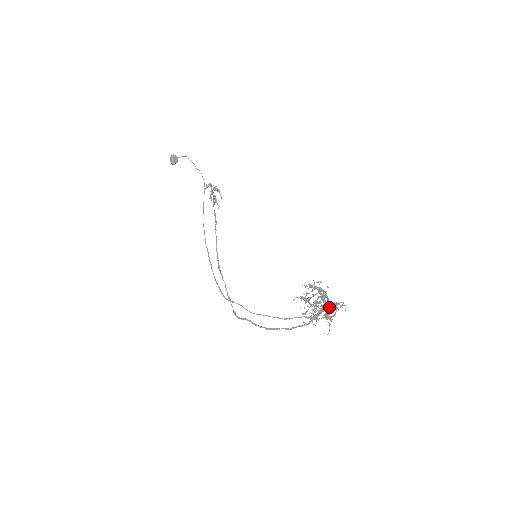
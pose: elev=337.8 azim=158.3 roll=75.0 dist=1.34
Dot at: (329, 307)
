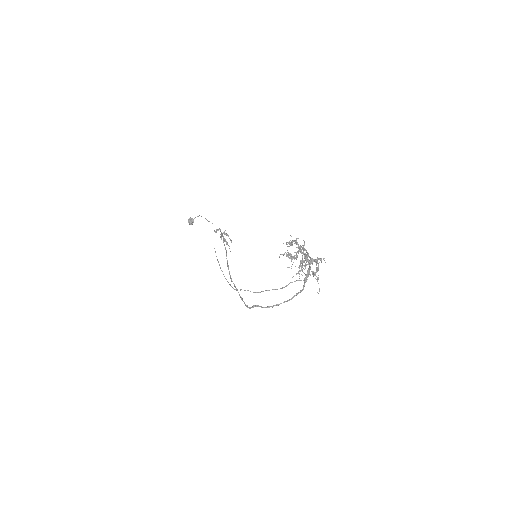
Dot at: (310, 260)
